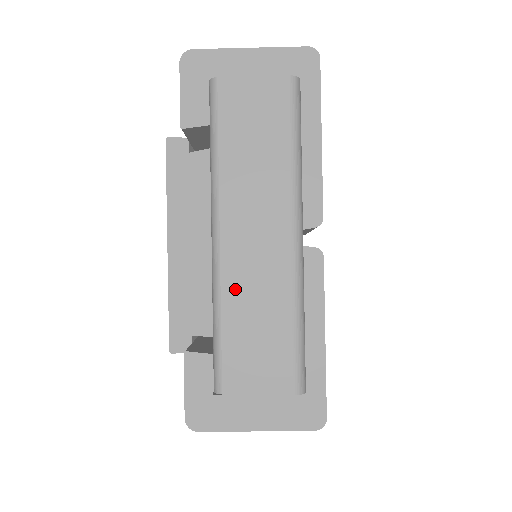
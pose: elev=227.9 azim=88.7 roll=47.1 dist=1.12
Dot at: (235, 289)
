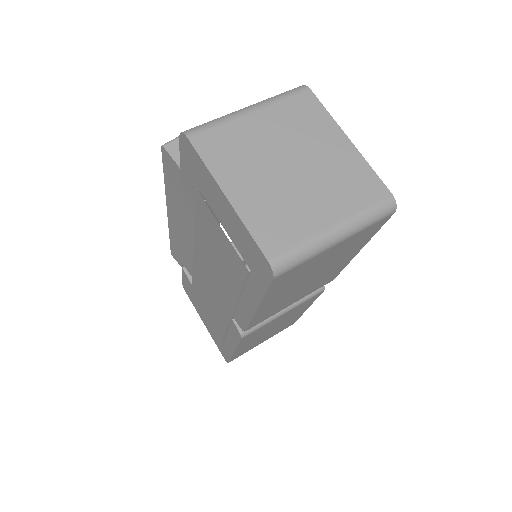
Dot at: occluded
